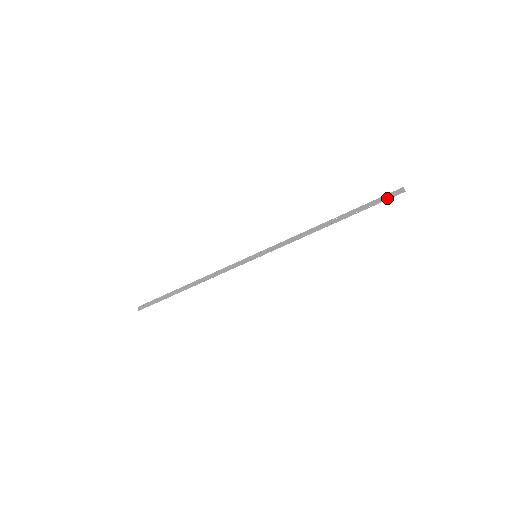
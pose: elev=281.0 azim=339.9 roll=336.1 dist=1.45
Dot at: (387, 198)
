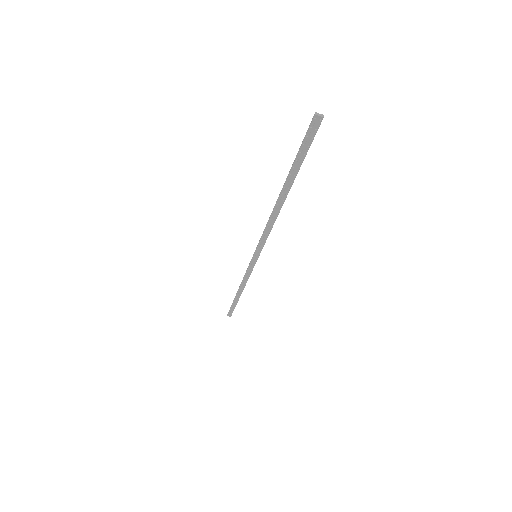
Dot at: (310, 141)
